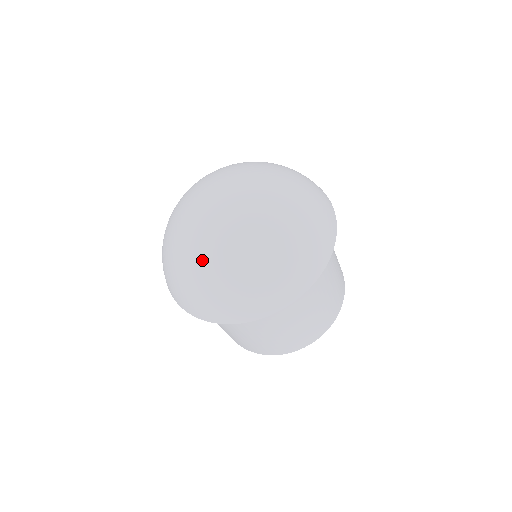
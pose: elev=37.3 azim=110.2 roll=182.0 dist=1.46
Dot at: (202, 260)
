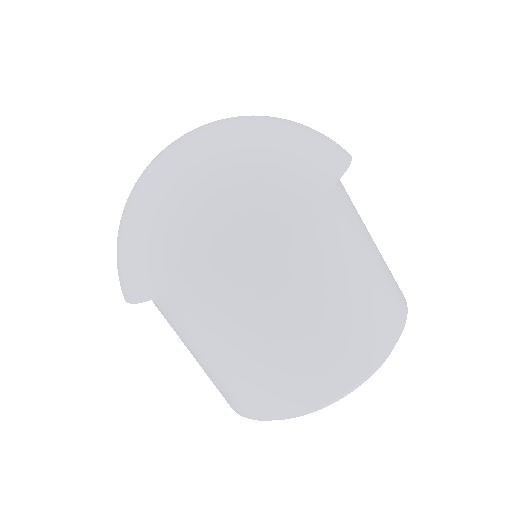
Dot at: (125, 206)
